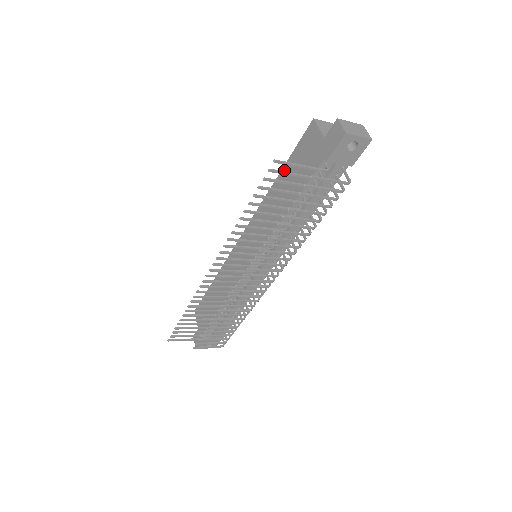
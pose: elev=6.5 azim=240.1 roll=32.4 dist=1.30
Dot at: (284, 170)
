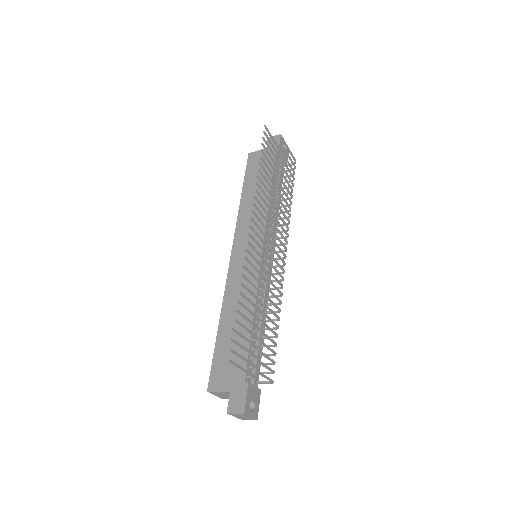
Dot at: (245, 186)
